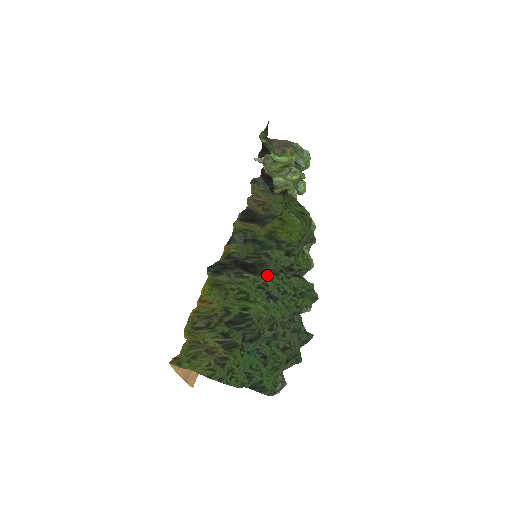
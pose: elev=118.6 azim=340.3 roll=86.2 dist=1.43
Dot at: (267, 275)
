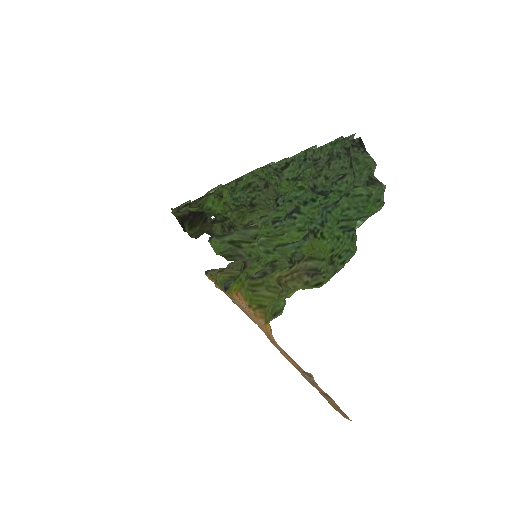
Dot at: (269, 212)
